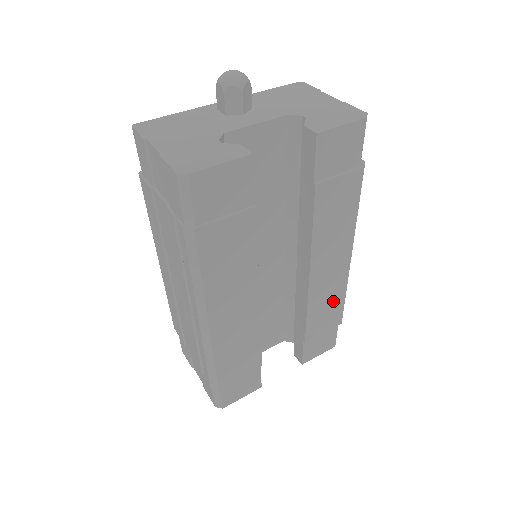
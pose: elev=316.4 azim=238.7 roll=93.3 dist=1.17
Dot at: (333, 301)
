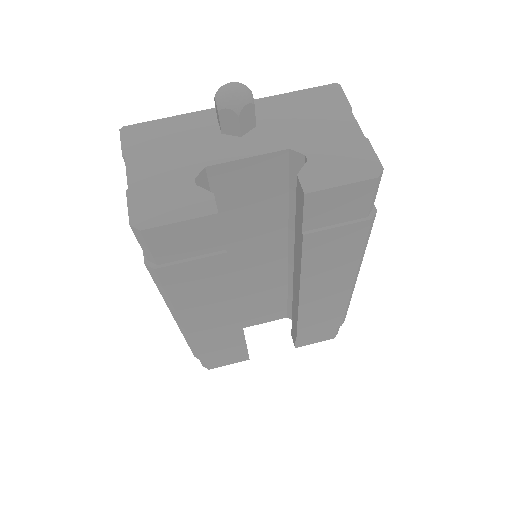
Dot at: (330, 312)
